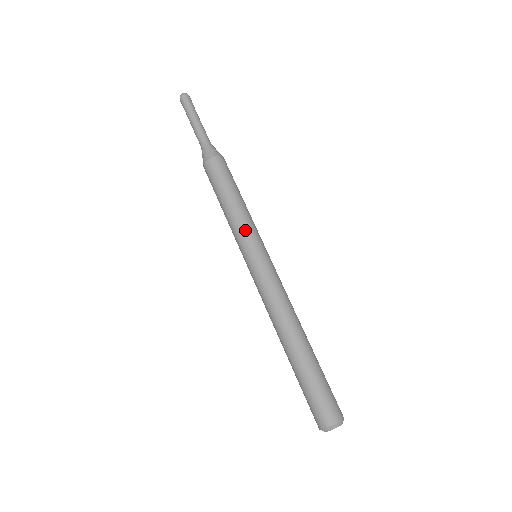
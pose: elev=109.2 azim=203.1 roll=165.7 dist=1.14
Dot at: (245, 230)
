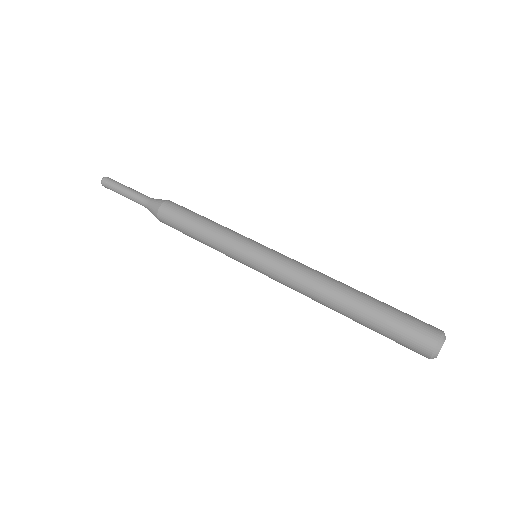
Dot at: (232, 238)
